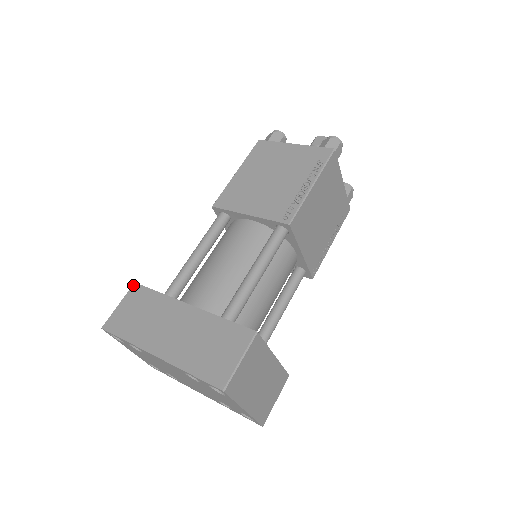
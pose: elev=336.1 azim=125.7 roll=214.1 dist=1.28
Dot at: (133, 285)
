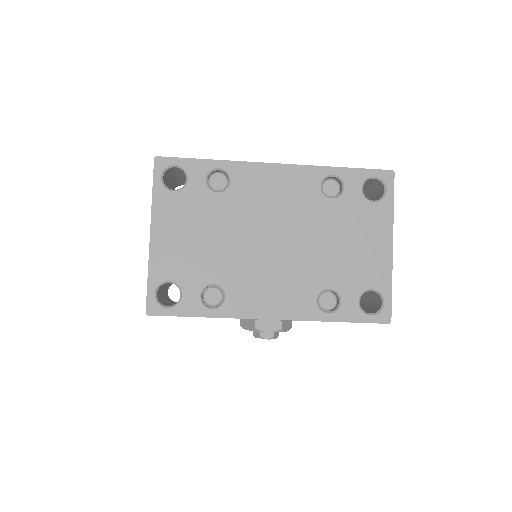
Dot at: occluded
